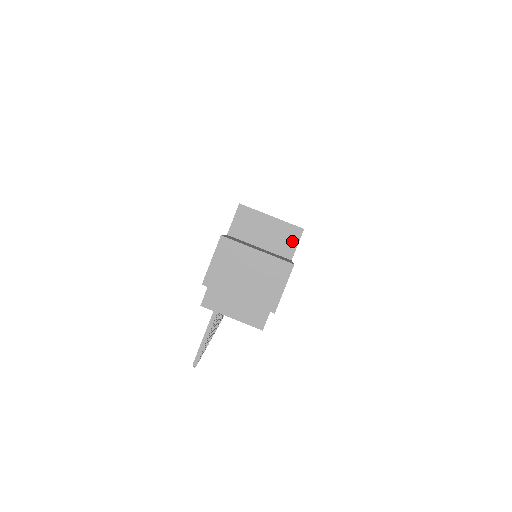
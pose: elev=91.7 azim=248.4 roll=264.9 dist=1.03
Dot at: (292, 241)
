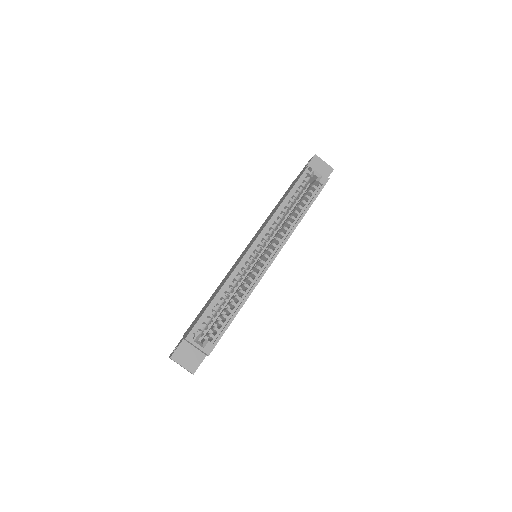
Dot at: (206, 354)
